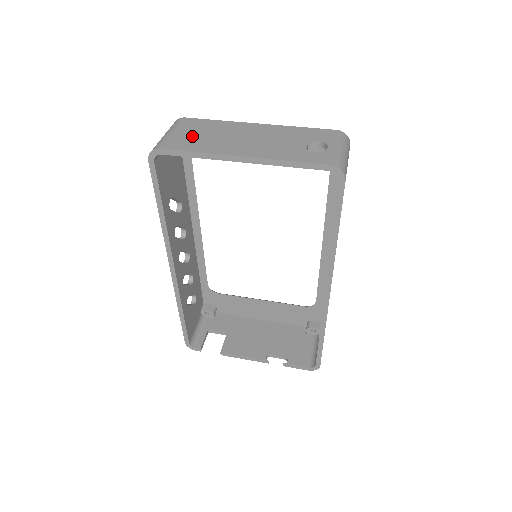
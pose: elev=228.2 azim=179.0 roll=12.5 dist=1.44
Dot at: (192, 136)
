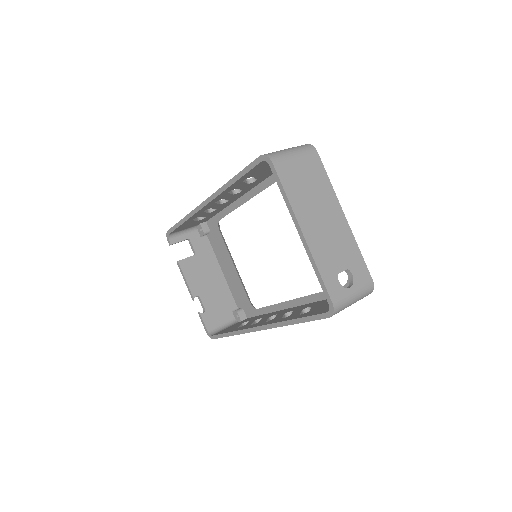
Dot at: (300, 176)
